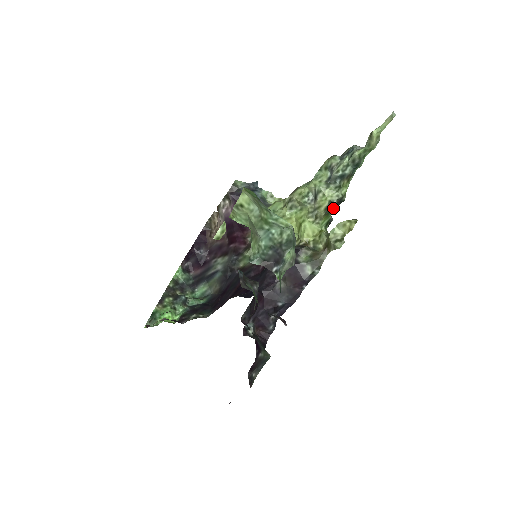
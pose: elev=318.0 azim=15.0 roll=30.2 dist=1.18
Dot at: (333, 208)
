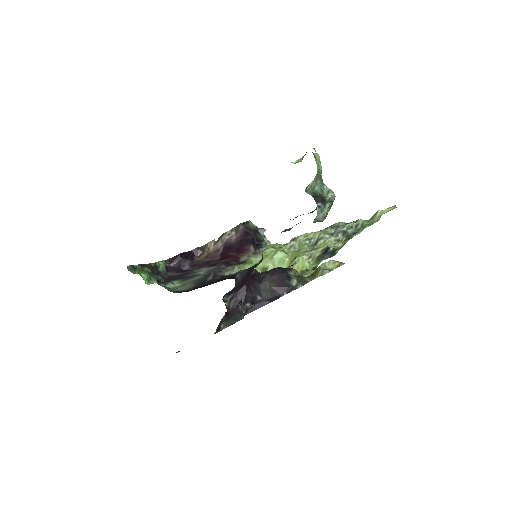
Dot at: (324, 257)
